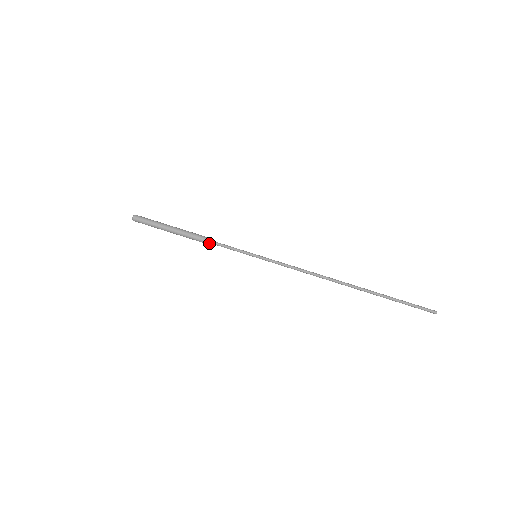
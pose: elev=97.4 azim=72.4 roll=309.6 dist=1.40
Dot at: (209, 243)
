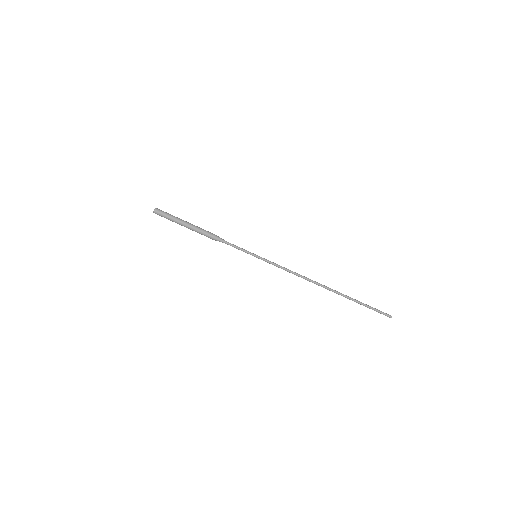
Dot at: occluded
